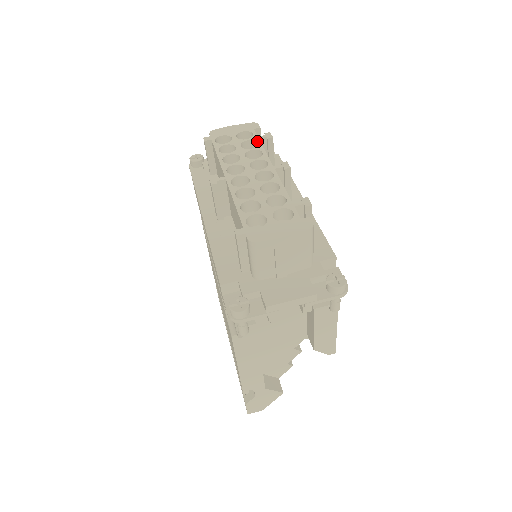
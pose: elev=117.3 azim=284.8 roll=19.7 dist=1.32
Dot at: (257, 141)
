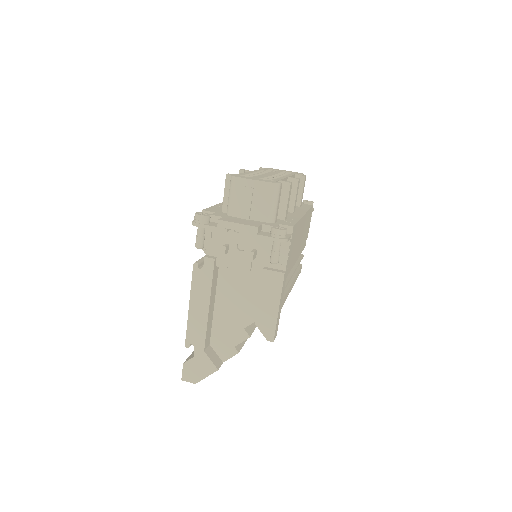
Dot at: (293, 174)
